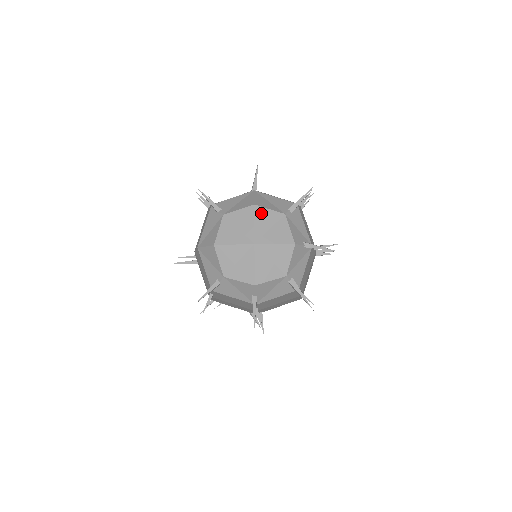
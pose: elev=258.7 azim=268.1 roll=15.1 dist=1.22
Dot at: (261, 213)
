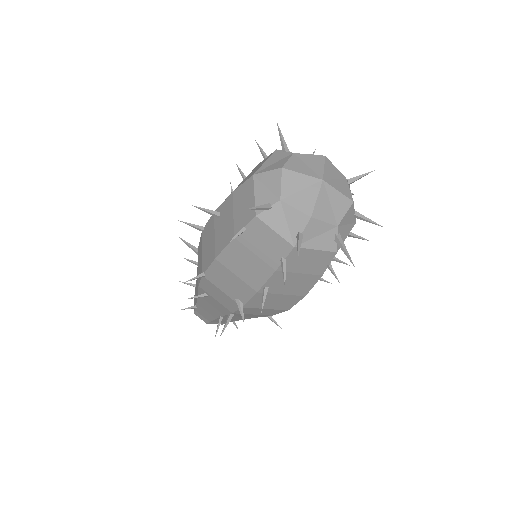
Dot at: (330, 165)
